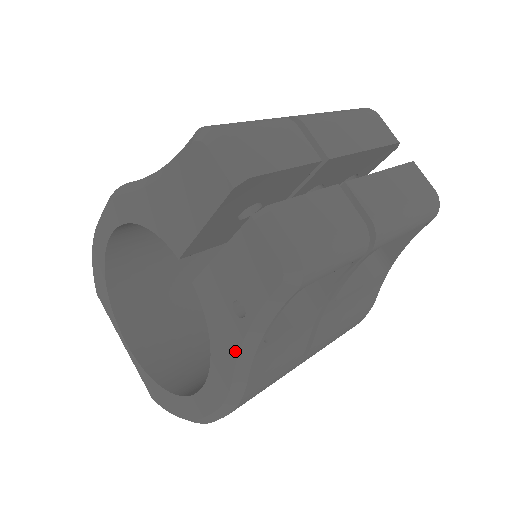
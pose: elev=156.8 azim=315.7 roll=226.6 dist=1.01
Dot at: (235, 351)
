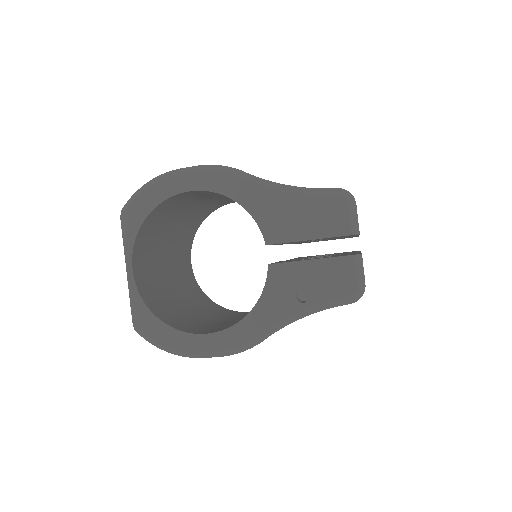
Dot at: (278, 319)
